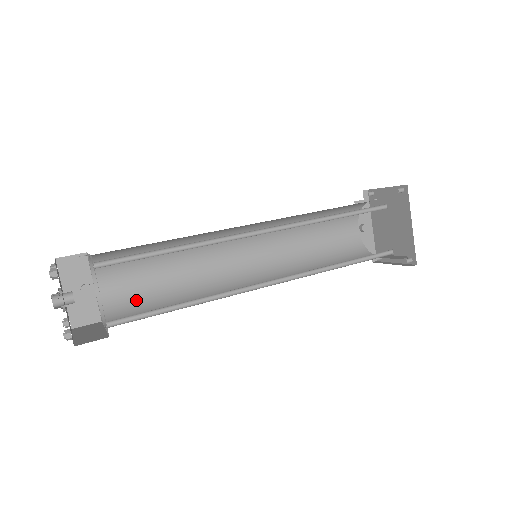
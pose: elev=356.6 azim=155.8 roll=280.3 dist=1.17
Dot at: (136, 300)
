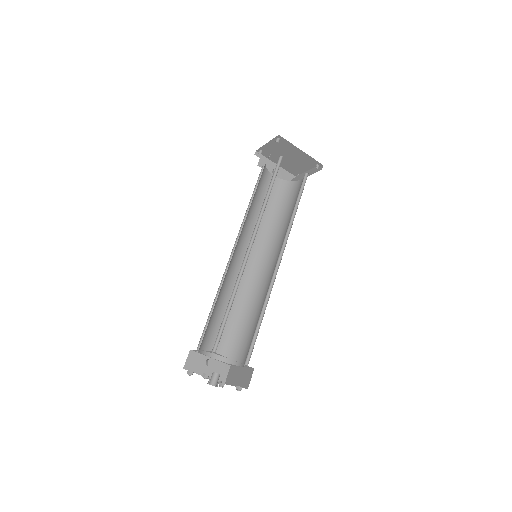
Dot at: (233, 340)
